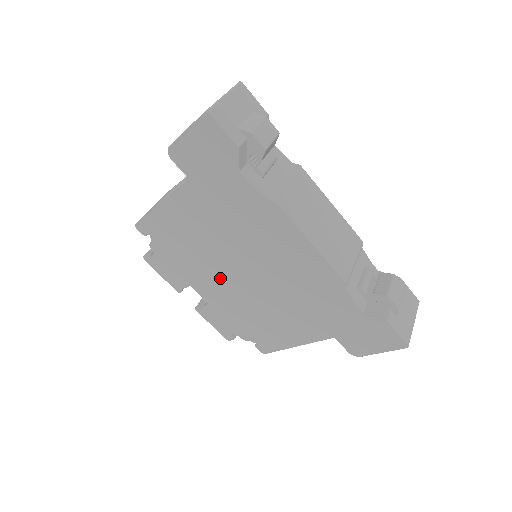
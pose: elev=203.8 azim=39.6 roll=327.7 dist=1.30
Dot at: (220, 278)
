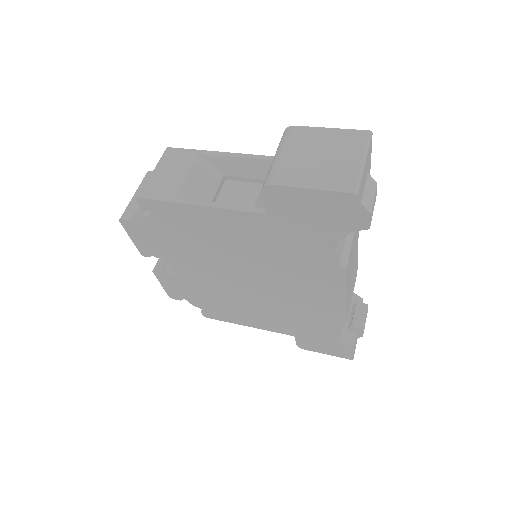
Dot at: (214, 271)
